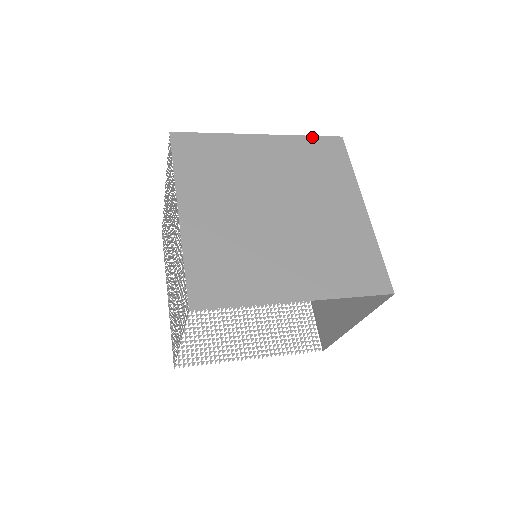
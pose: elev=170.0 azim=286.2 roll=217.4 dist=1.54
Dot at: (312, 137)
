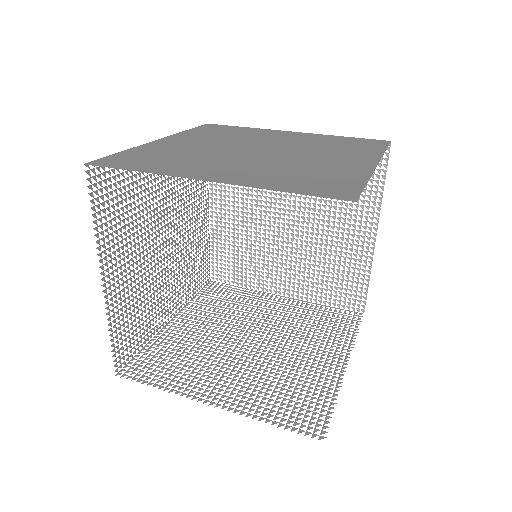
Dot at: (351, 137)
